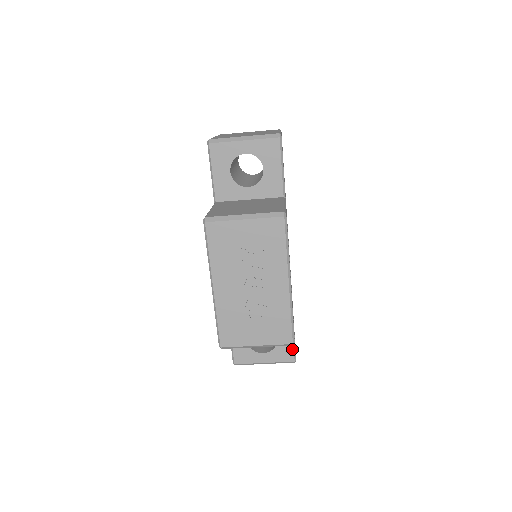
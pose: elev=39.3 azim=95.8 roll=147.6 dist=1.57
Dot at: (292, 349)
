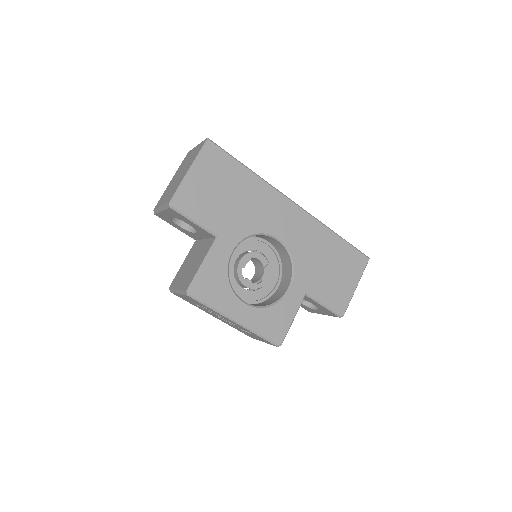
Dot at: (330, 311)
